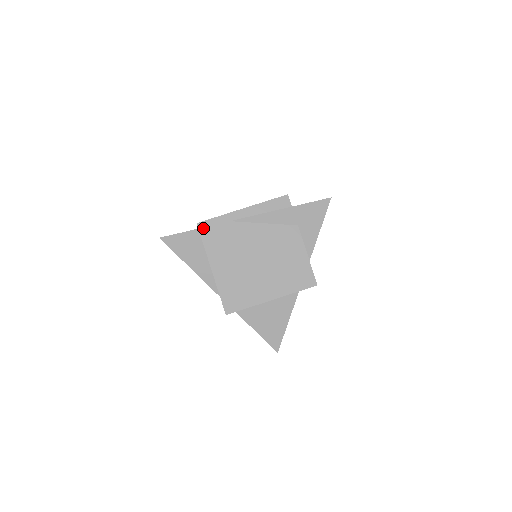
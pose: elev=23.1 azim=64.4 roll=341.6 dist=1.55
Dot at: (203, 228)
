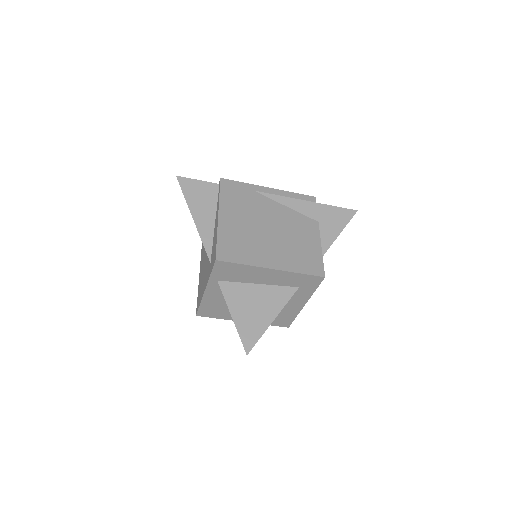
Dot at: (225, 184)
